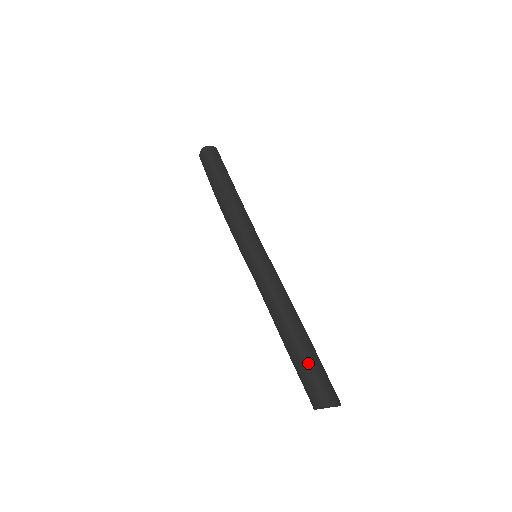
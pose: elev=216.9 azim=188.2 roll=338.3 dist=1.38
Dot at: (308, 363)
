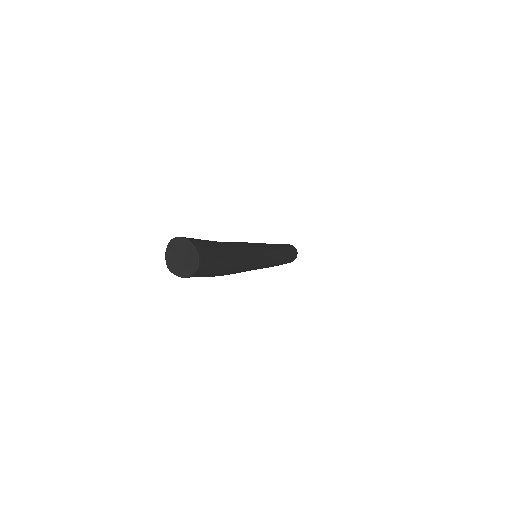
Dot at: occluded
